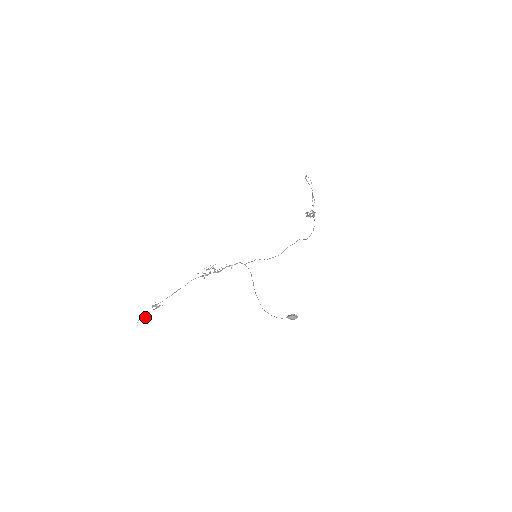
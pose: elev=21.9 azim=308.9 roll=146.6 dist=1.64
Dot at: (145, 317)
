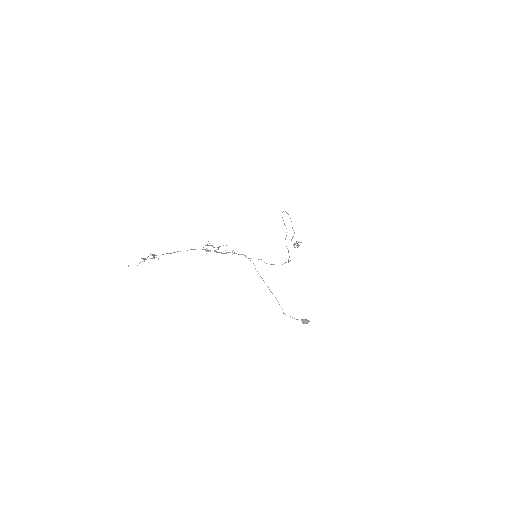
Dot at: (140, 262)
